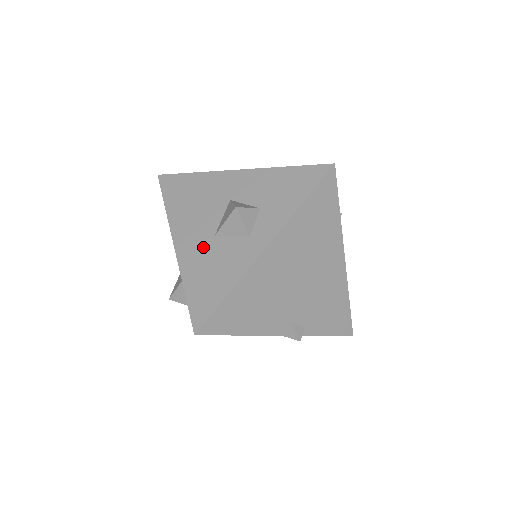
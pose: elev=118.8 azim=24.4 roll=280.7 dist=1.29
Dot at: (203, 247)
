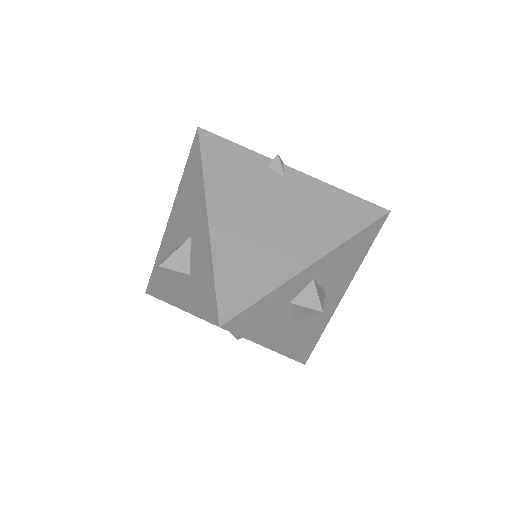
Dot at: (170, 247)
